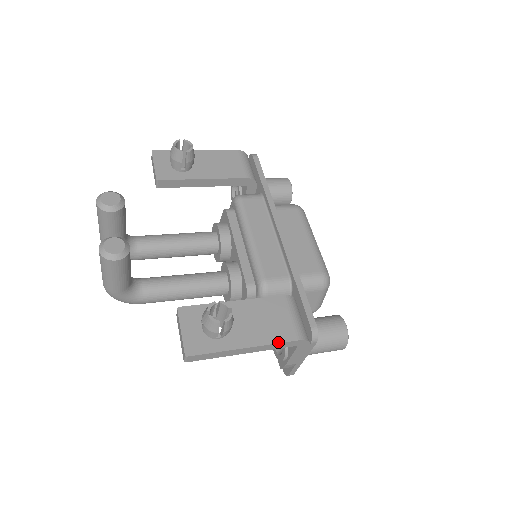
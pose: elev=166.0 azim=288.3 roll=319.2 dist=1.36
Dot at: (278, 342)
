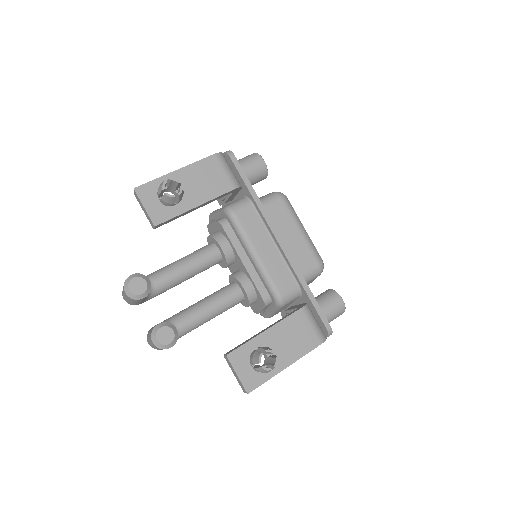
Dot at: (307, 352)
